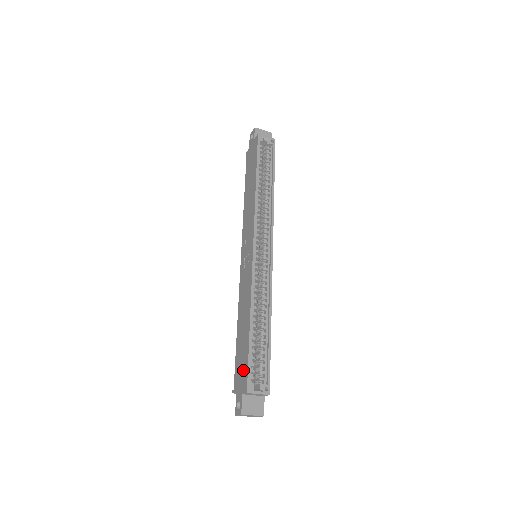
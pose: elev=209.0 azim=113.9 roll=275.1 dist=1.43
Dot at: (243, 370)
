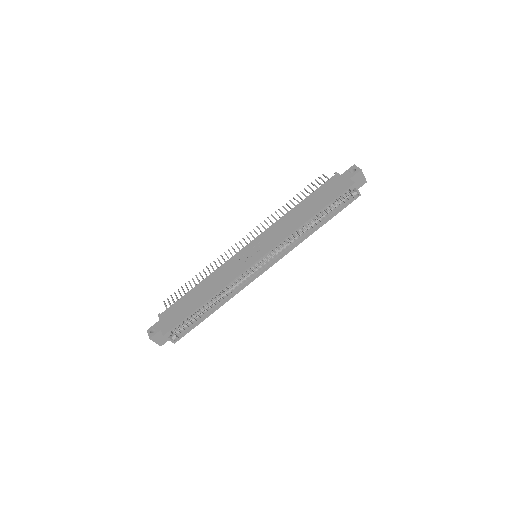
Dot at: (174, 319)
